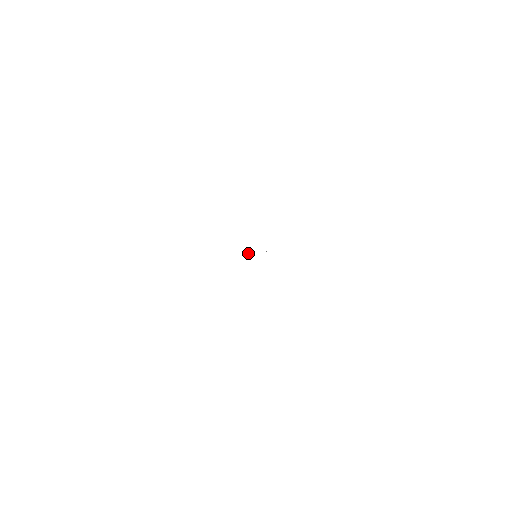
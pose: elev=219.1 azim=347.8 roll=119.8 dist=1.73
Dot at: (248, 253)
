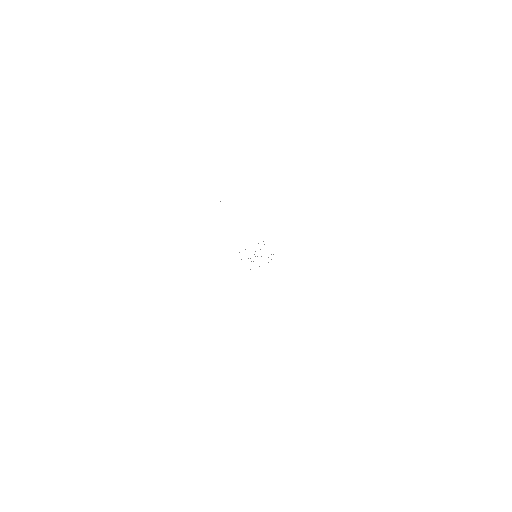
Dot at: occluded
